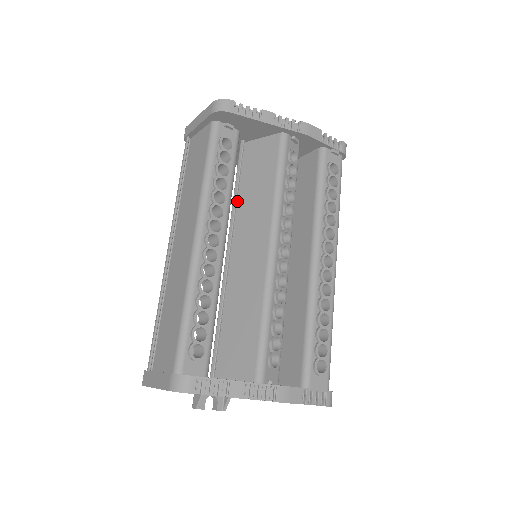
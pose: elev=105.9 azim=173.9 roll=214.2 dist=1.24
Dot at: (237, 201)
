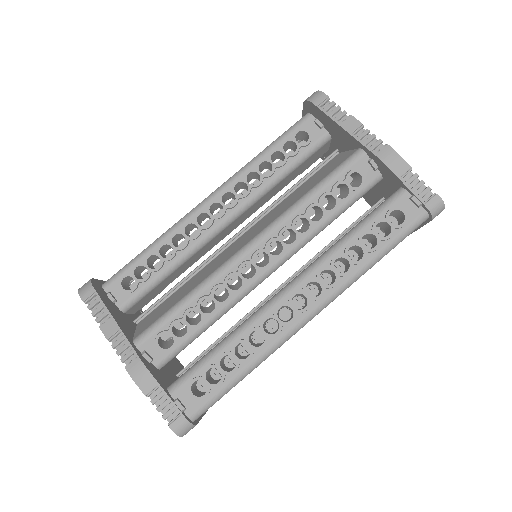
Dot at: (284, 199)
